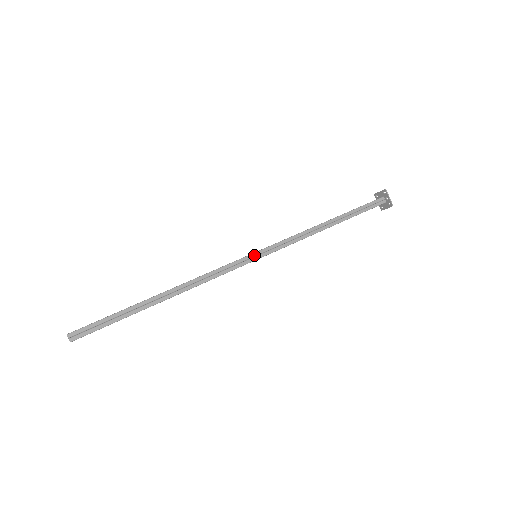
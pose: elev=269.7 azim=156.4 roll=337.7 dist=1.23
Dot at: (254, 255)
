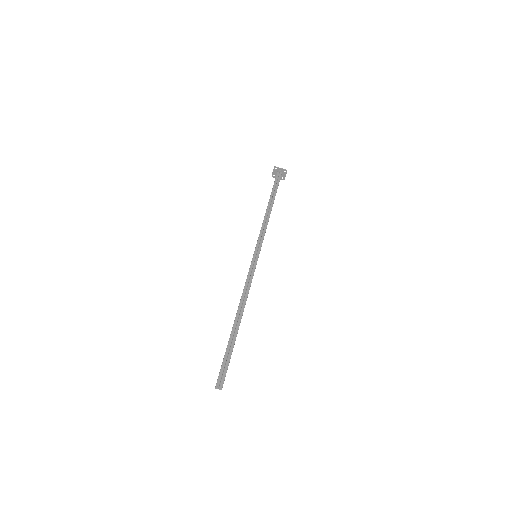
Dot at: (255, 256)
